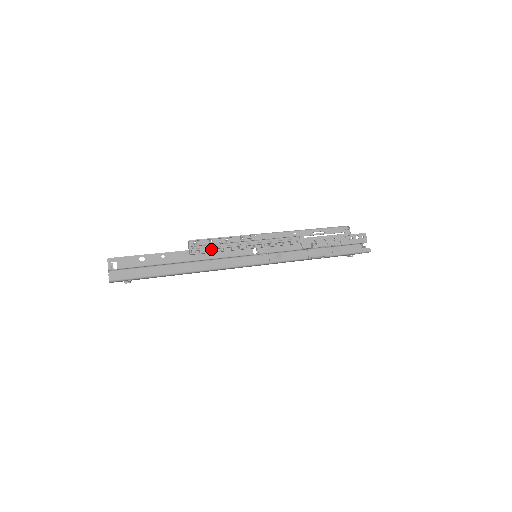
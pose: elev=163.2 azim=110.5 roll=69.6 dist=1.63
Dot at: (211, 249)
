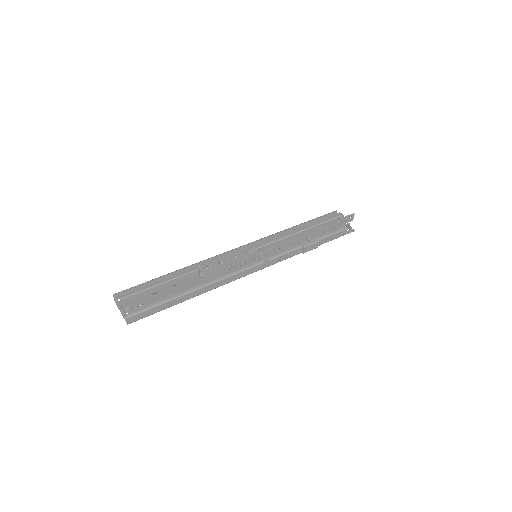
Dot at: occluded
